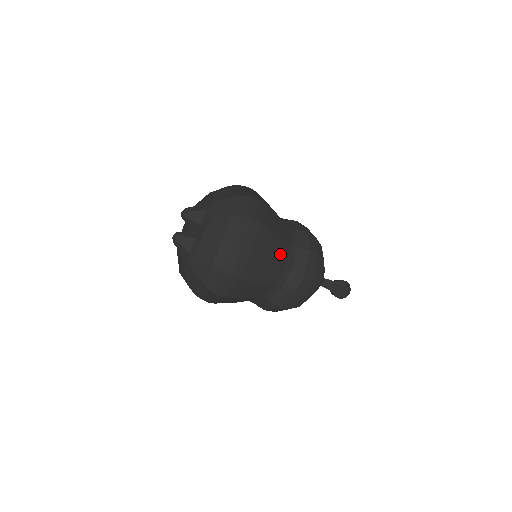
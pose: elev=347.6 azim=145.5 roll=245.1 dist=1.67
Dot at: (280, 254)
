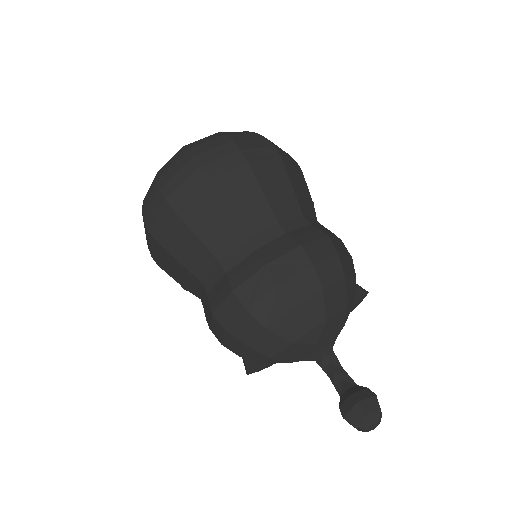
Dot at: (246, 214)
